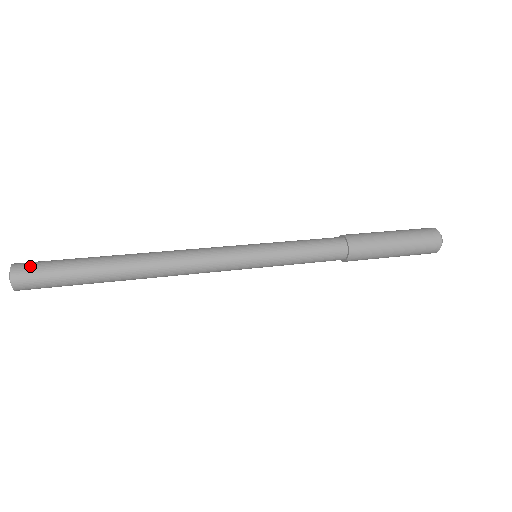
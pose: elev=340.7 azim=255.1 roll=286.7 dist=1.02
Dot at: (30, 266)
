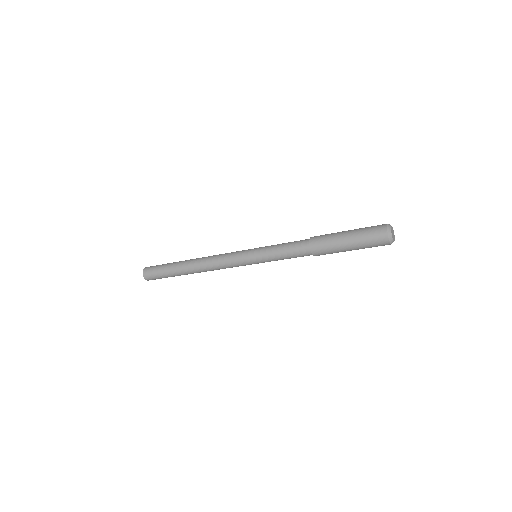
Dot at: (153, 266)
